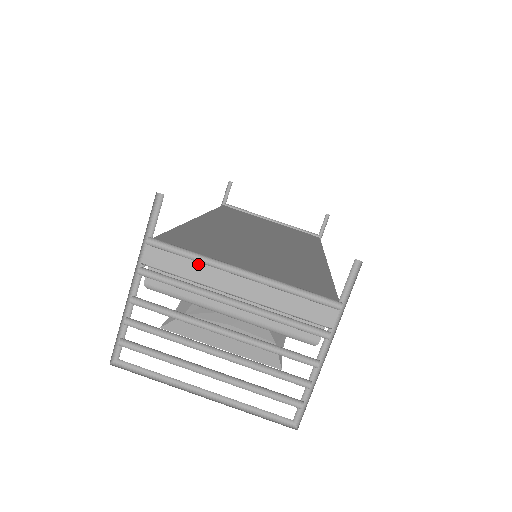
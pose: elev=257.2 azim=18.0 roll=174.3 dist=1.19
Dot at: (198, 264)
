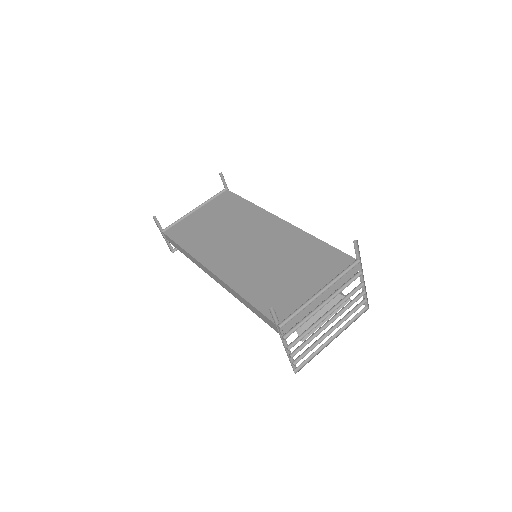
Dot at: (303, 310)
